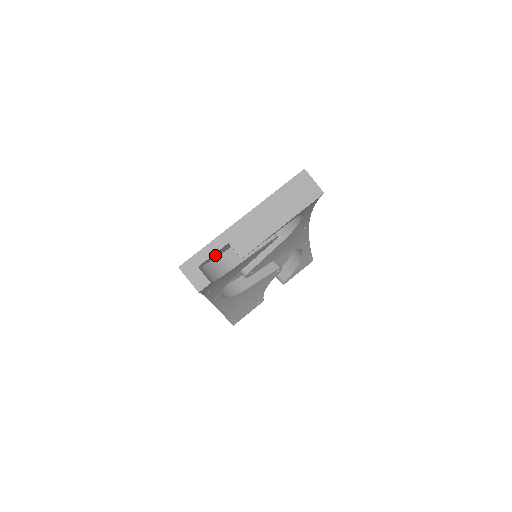
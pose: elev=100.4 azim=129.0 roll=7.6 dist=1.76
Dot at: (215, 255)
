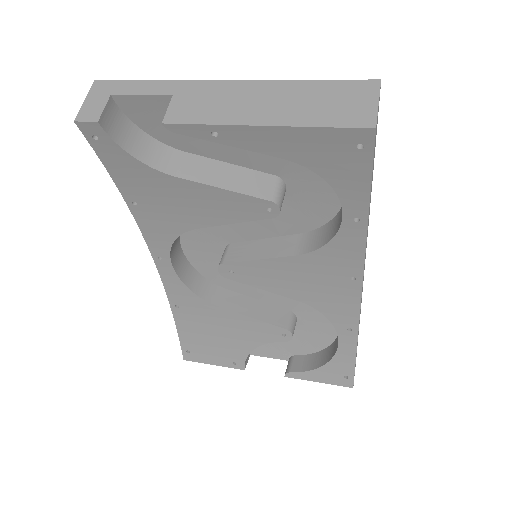
Dot at: (158, 122)
